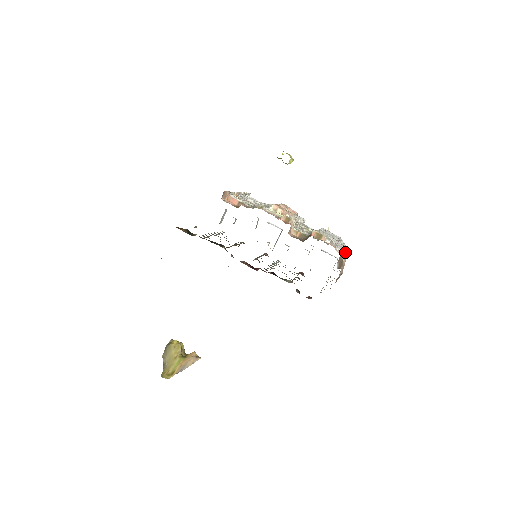
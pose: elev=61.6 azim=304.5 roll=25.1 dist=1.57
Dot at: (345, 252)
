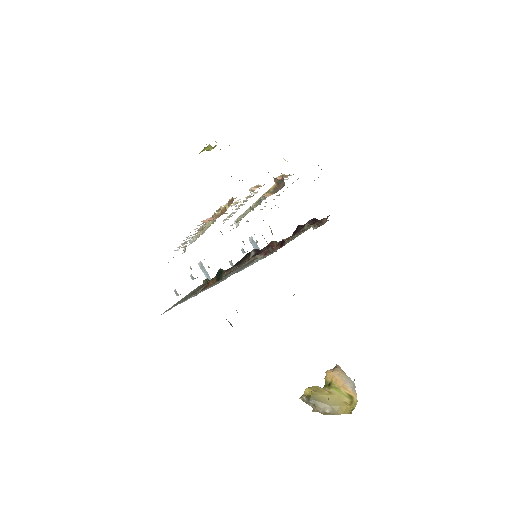
Dot at: occluded
